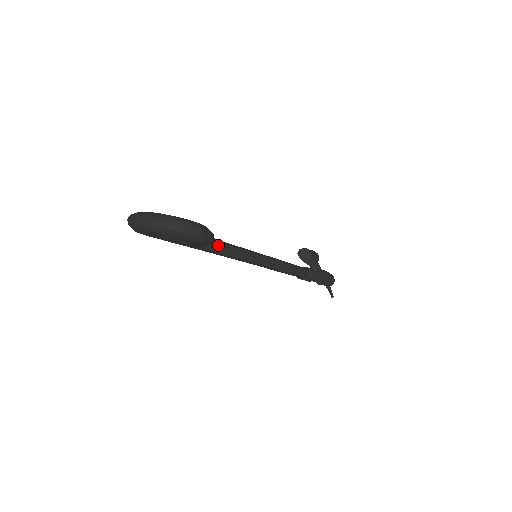
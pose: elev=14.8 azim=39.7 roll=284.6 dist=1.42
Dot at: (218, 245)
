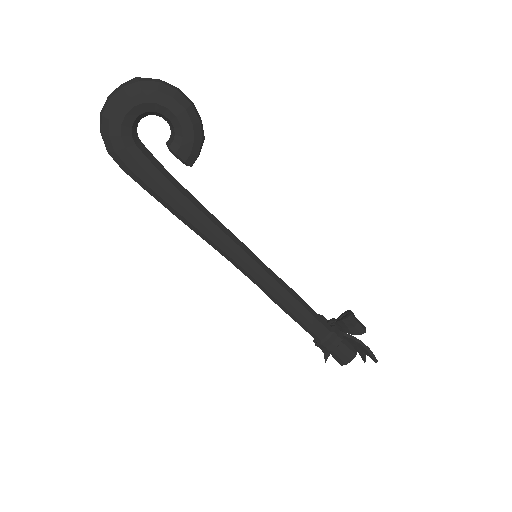
Dot at: (207, 211)
